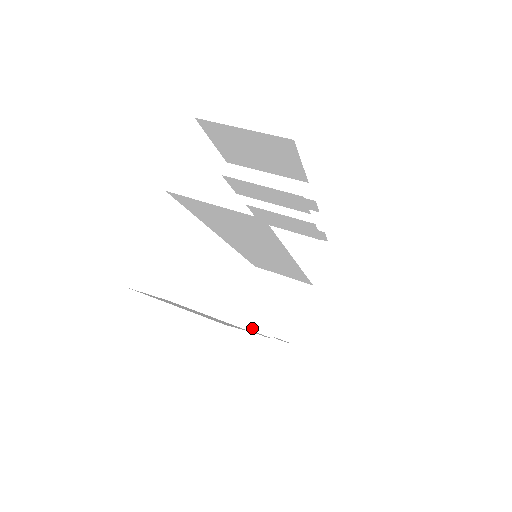
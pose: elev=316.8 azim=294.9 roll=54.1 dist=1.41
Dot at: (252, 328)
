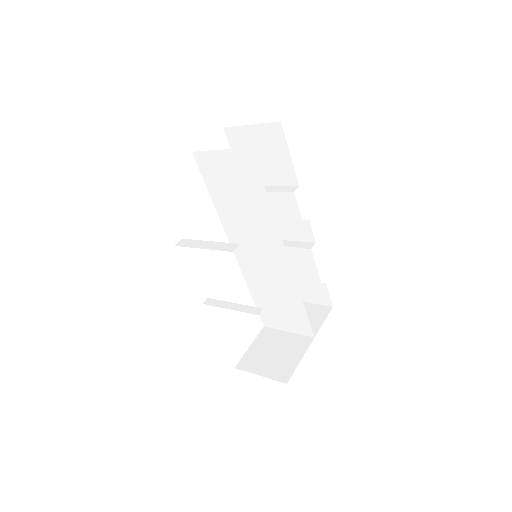
Dot at: (233, 250)
